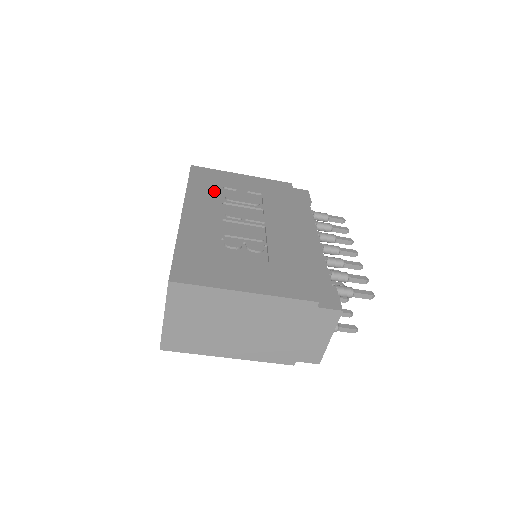
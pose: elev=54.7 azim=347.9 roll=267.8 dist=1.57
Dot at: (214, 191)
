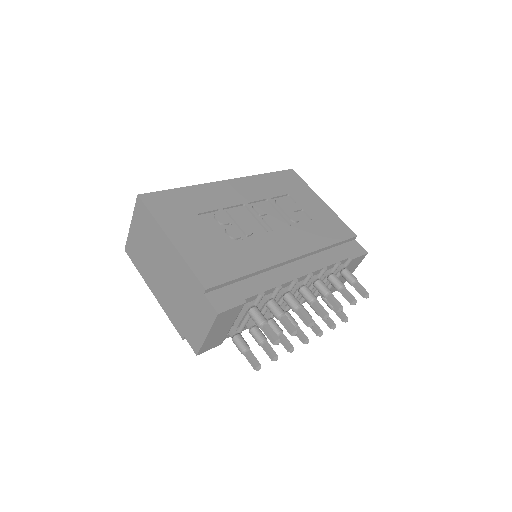
Dot at: (275, 190)
